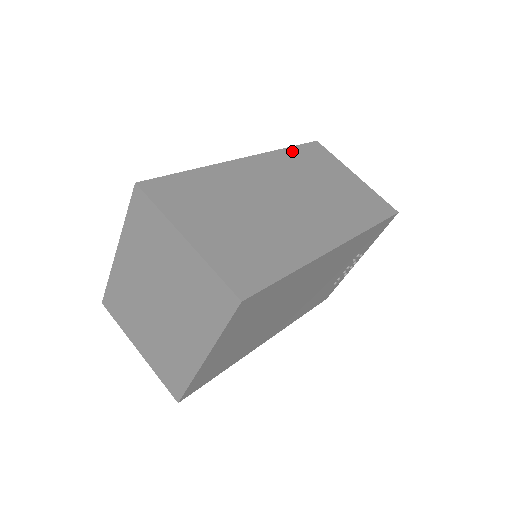
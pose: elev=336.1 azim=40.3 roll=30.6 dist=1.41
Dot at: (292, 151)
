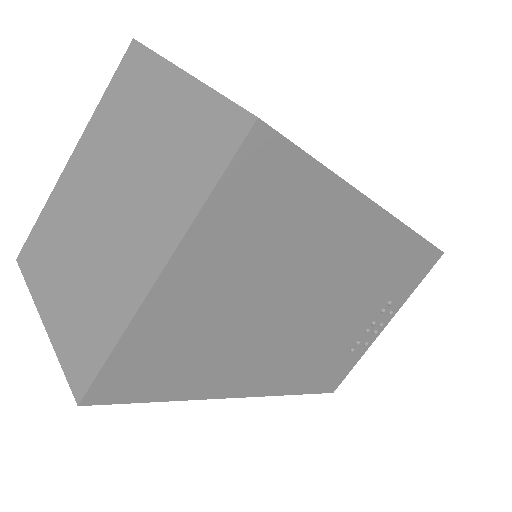
Dot at: occluded
